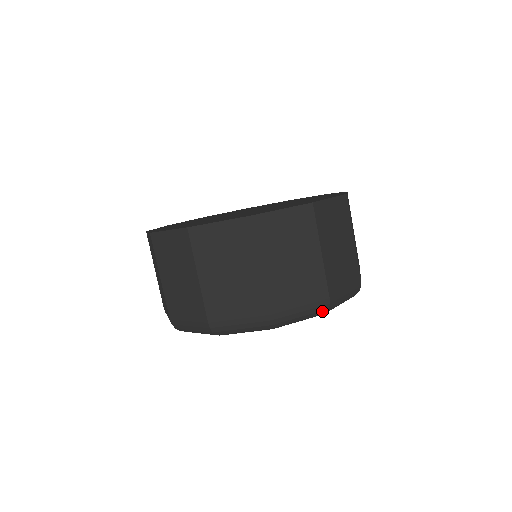
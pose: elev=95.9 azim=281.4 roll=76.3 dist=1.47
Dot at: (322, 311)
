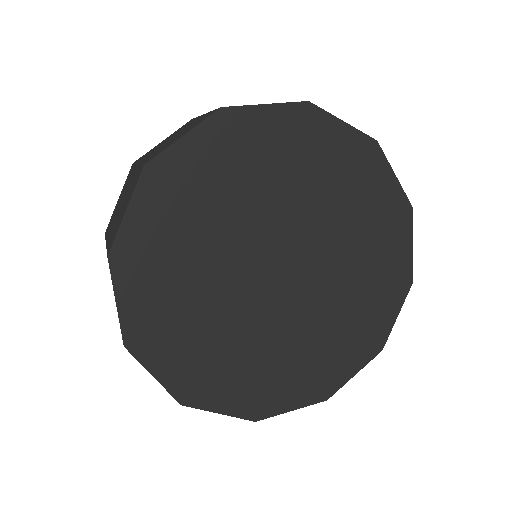
Dot at: occluded
